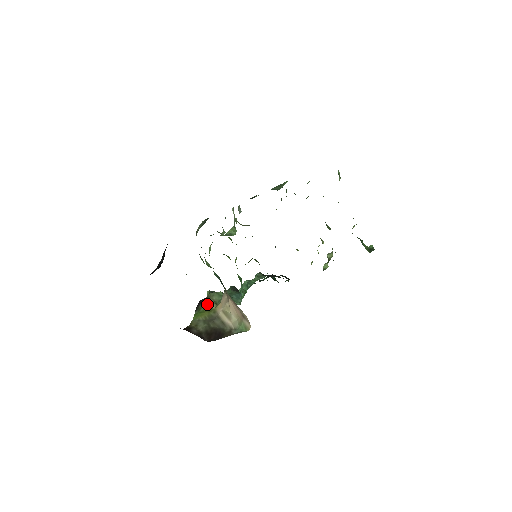
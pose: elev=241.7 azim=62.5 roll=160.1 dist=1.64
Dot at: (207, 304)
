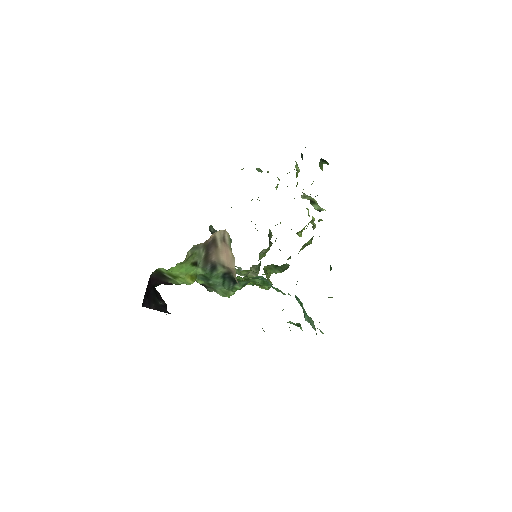
Dot at: occluded
